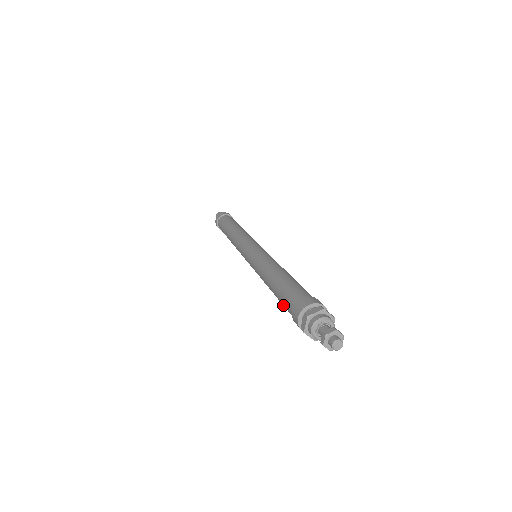
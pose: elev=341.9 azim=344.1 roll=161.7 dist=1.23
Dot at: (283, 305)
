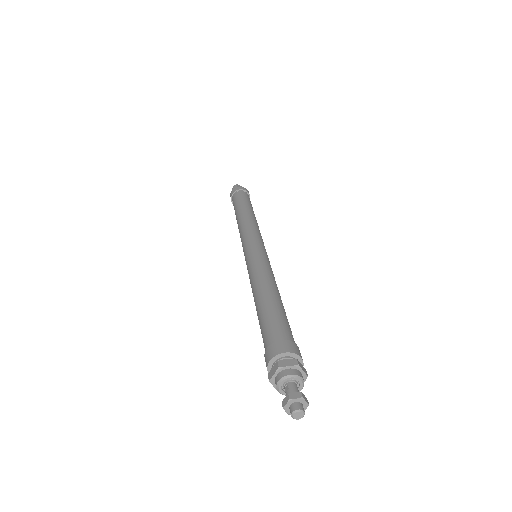
Dot at: occluded
